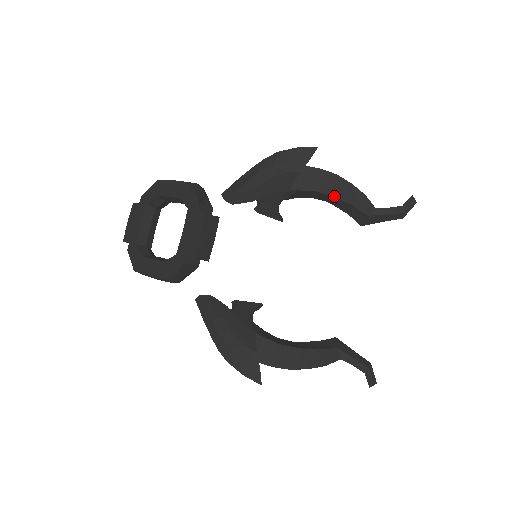
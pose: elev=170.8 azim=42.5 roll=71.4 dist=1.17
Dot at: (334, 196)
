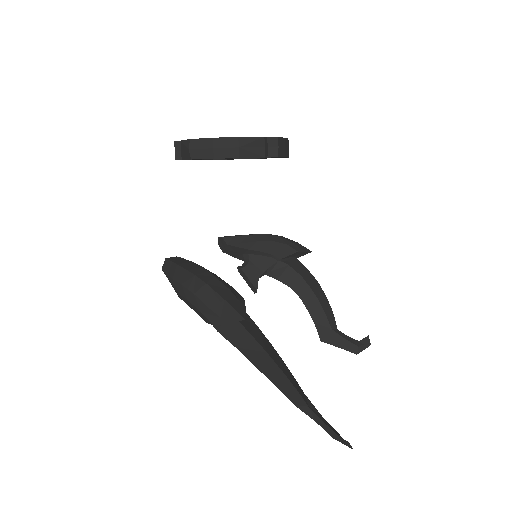
Dot at: (313, 291)
